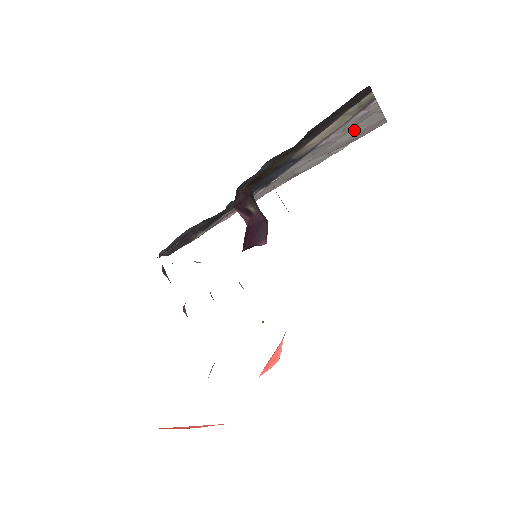
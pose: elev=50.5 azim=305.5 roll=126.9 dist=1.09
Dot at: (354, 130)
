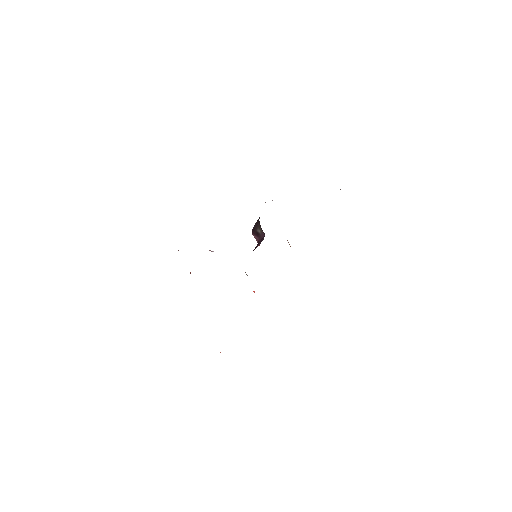
Dot at: occluded
